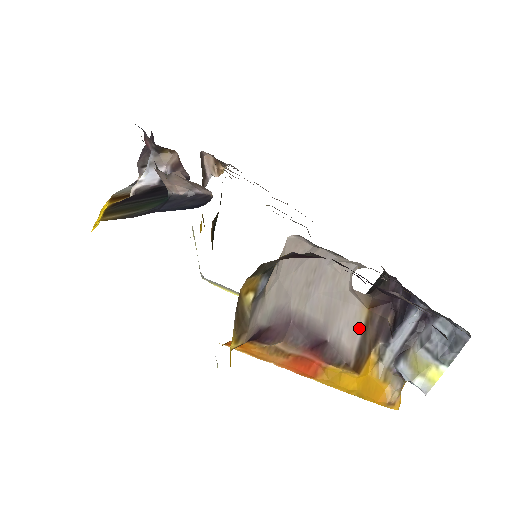
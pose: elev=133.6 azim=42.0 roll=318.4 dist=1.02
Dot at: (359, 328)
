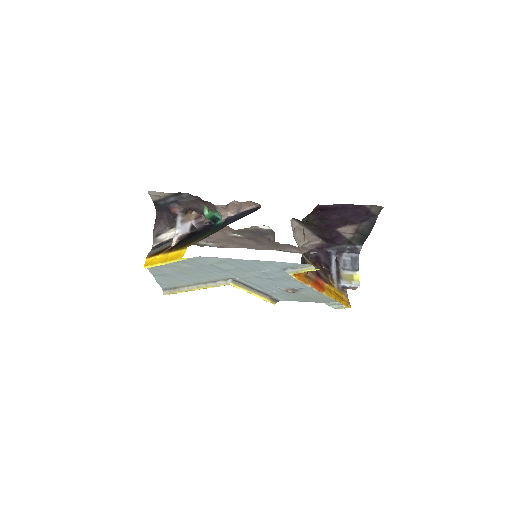
Dot at: (319, 271)
